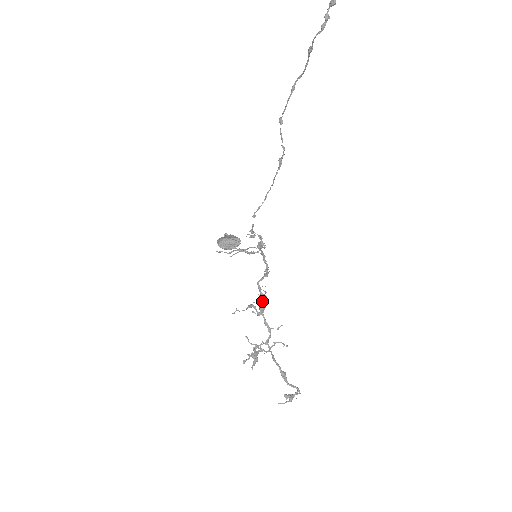
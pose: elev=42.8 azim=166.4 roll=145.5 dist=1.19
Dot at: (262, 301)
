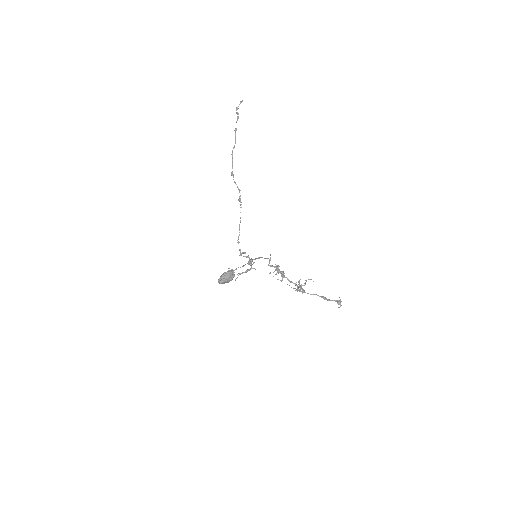
Dot at: (279, 270)
